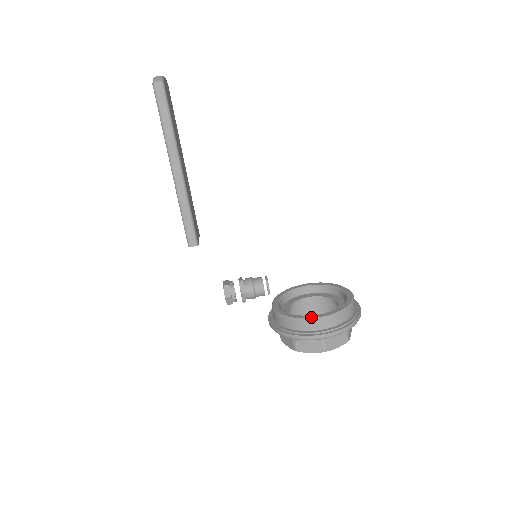
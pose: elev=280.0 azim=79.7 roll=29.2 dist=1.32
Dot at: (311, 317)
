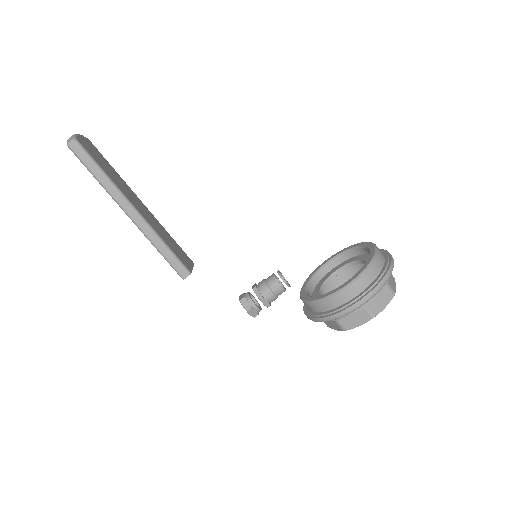
Dot at: (338, 289)
